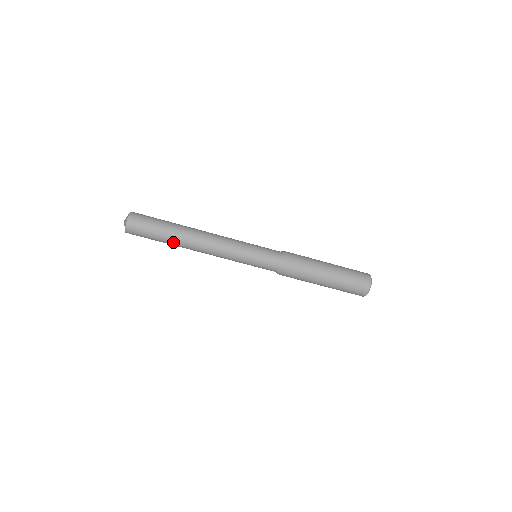
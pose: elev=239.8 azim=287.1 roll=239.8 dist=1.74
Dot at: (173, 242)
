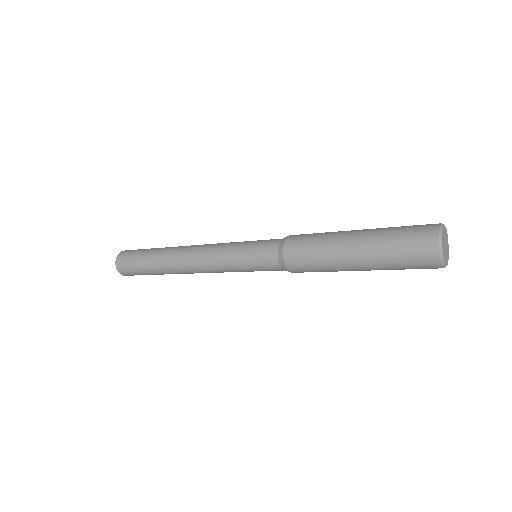
Dot at: occluded
